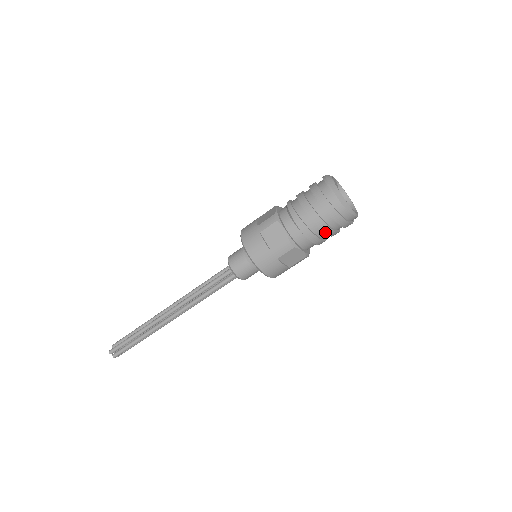
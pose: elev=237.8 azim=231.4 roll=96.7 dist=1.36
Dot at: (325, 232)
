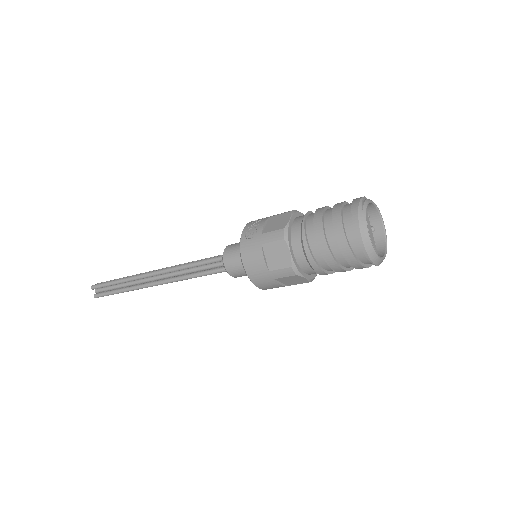
Dot at: occluded
